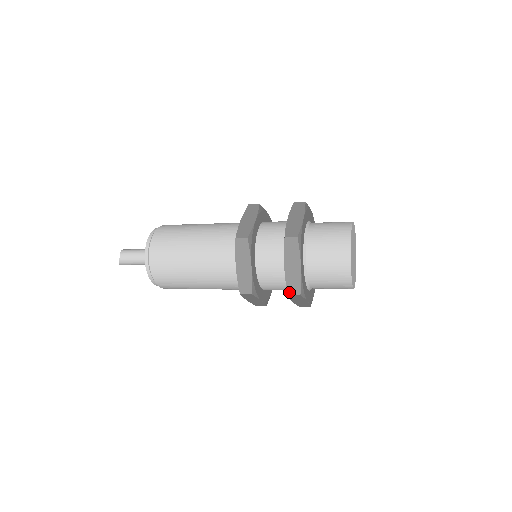
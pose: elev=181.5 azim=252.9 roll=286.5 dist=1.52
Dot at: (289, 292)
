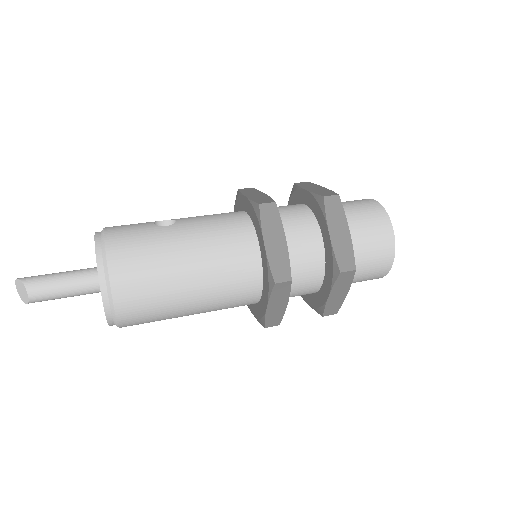
Dot at: (325, 314)
